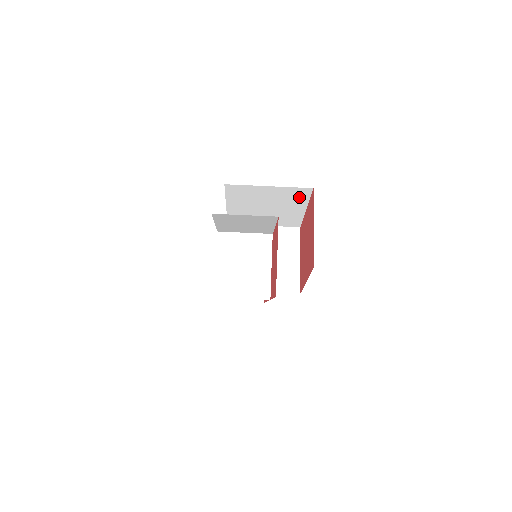
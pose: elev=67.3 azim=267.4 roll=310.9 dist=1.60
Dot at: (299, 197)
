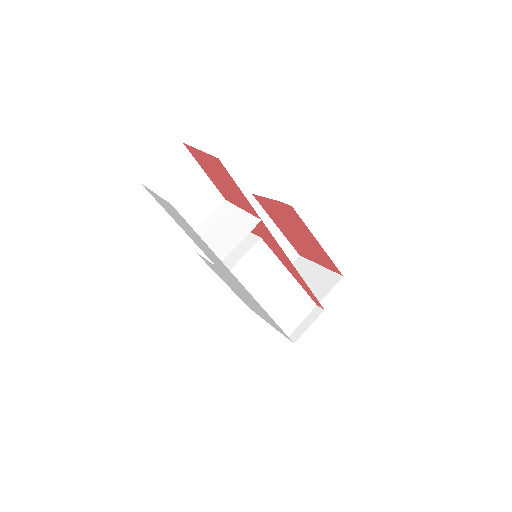
Dot at: occluded
